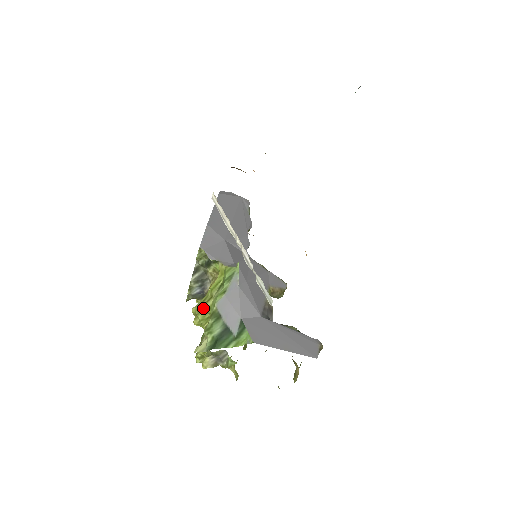
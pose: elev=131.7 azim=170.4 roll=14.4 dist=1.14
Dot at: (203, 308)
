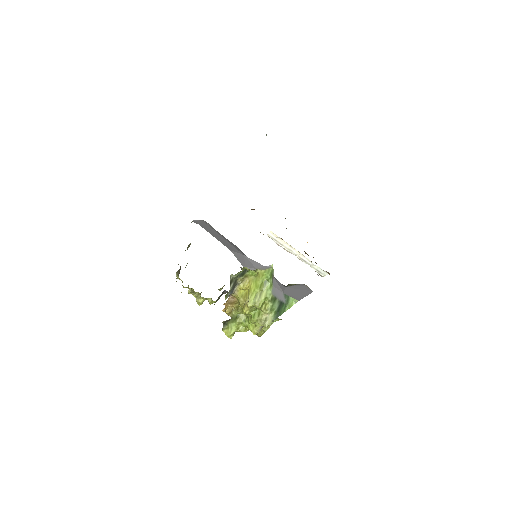
Dot at: (261, 300)
